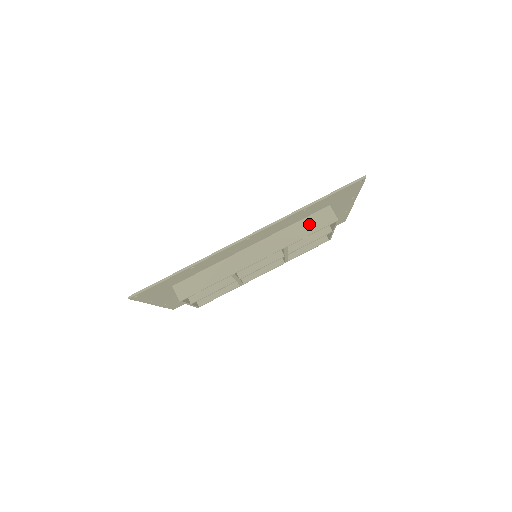
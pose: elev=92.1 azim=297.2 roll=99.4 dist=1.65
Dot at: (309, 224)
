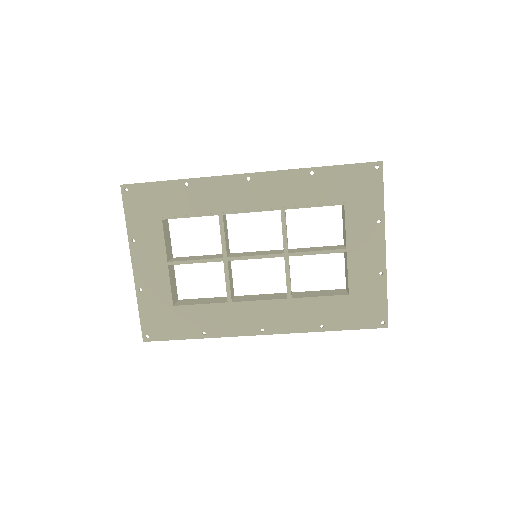
Dot at: occluded
